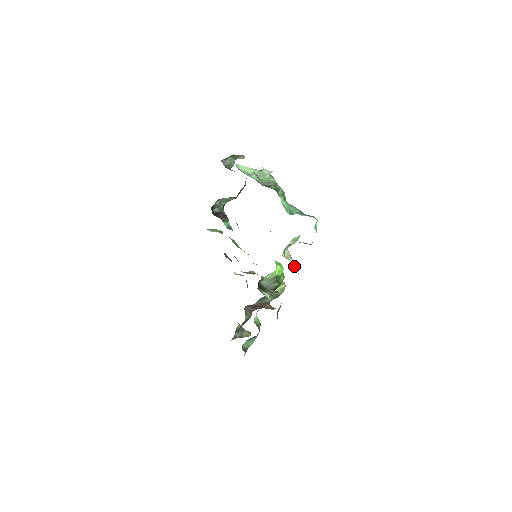
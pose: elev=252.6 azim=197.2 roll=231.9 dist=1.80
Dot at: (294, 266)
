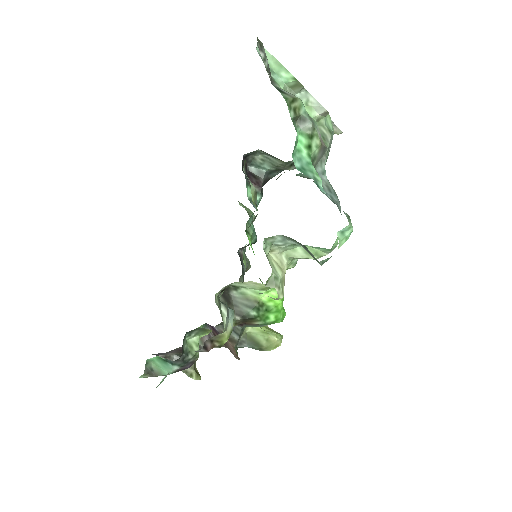
Dot at: (271, 278)
